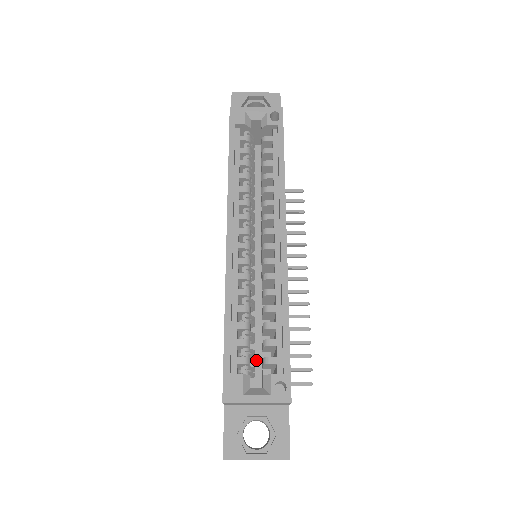
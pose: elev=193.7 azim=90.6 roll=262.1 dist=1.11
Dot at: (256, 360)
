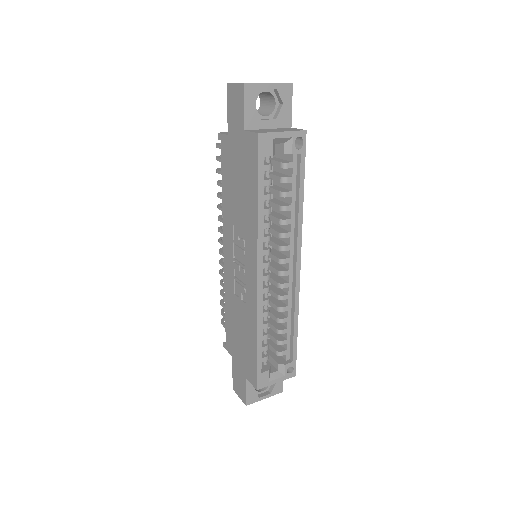
Dot at: occluded
